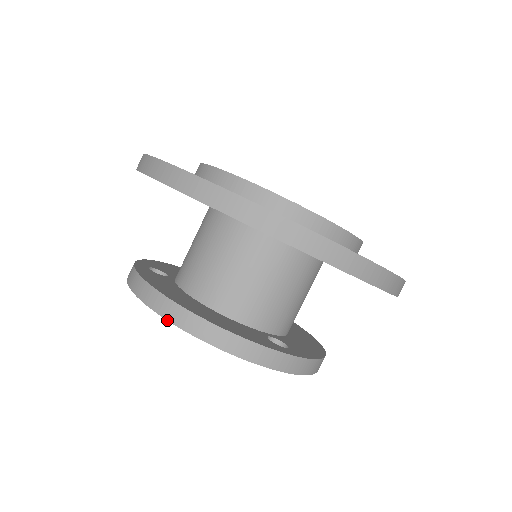
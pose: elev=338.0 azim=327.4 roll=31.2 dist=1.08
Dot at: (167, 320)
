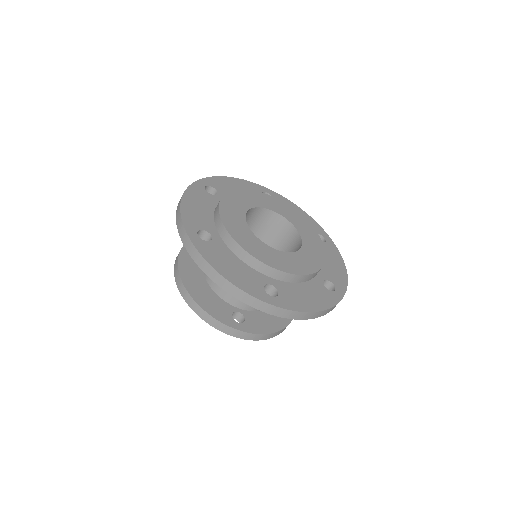
Dot at: (178, 288)
